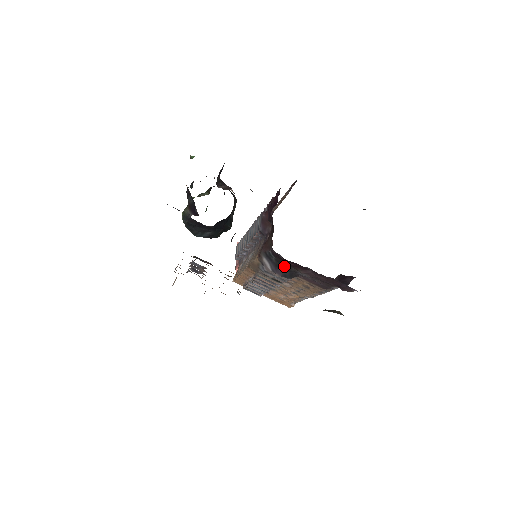
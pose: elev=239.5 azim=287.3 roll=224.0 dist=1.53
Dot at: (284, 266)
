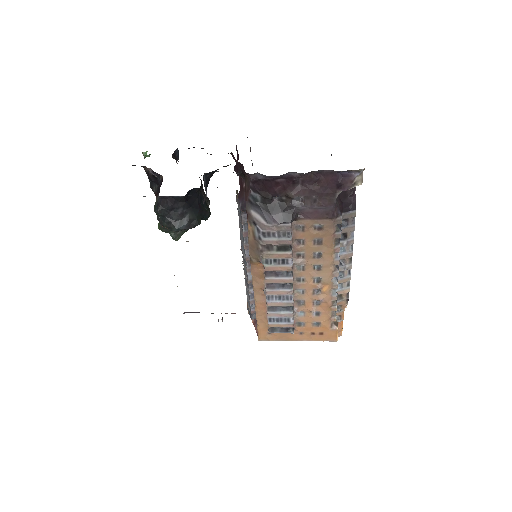
Dot at: (275, 207)
